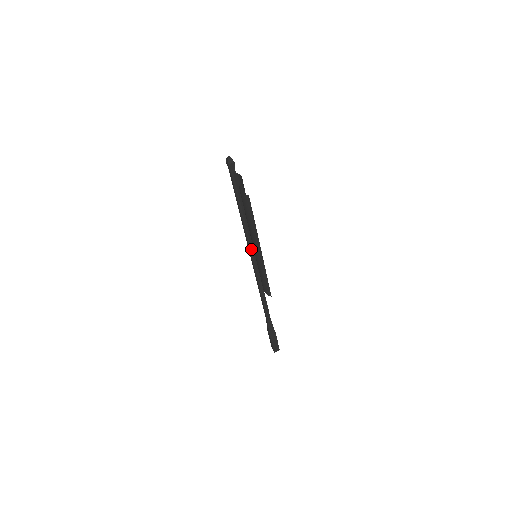
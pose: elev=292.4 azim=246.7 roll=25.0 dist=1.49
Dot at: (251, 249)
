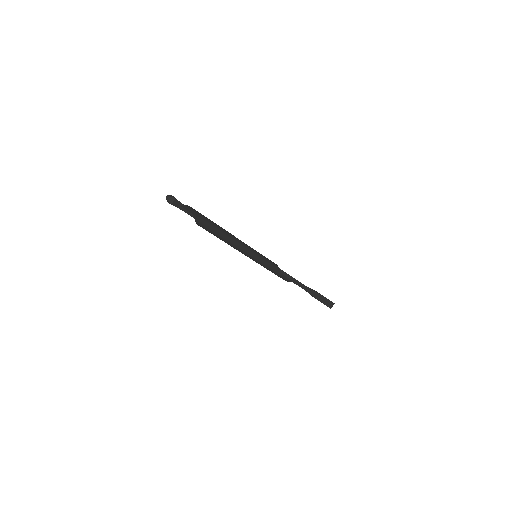
Dot at: occluded
